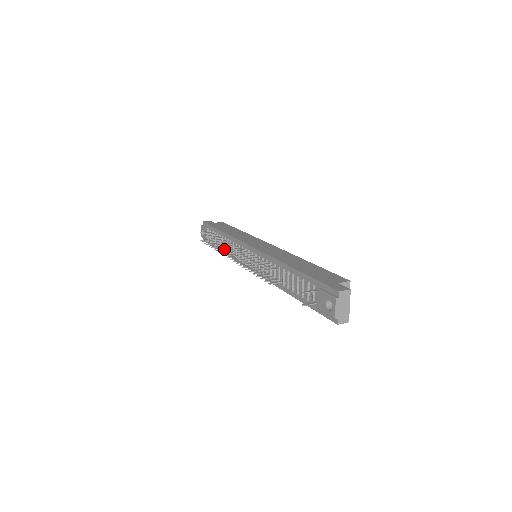
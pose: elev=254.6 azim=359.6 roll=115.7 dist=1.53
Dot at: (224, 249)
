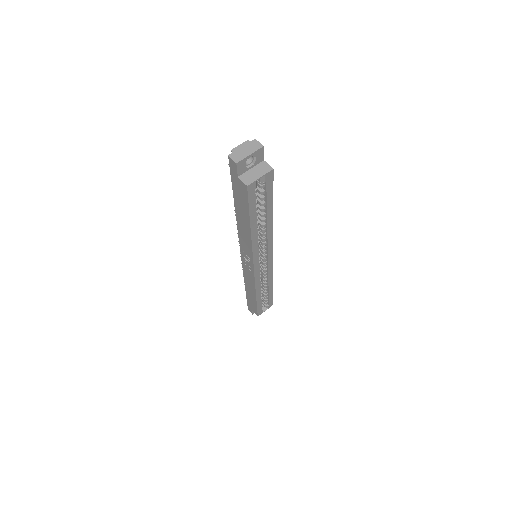
Dot at: occluded
